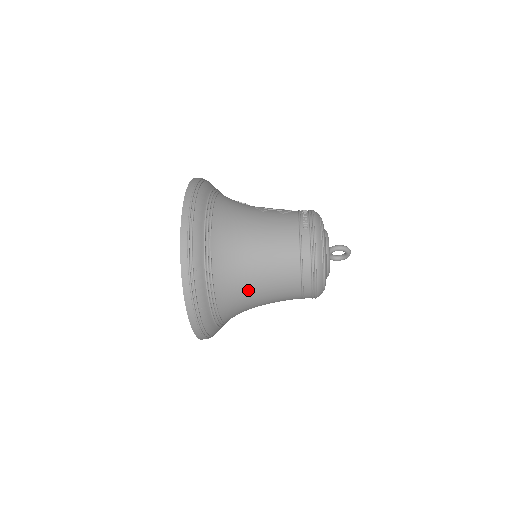
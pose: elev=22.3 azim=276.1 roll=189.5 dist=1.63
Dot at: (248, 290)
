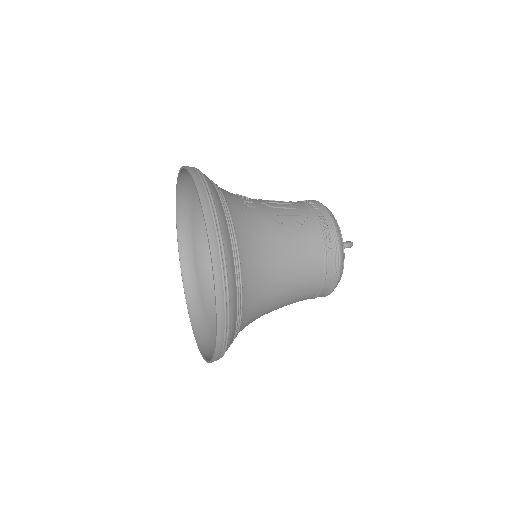
Dot at: (264, 314)
